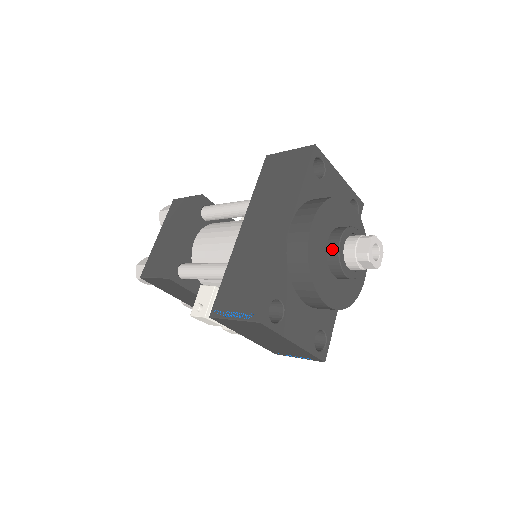
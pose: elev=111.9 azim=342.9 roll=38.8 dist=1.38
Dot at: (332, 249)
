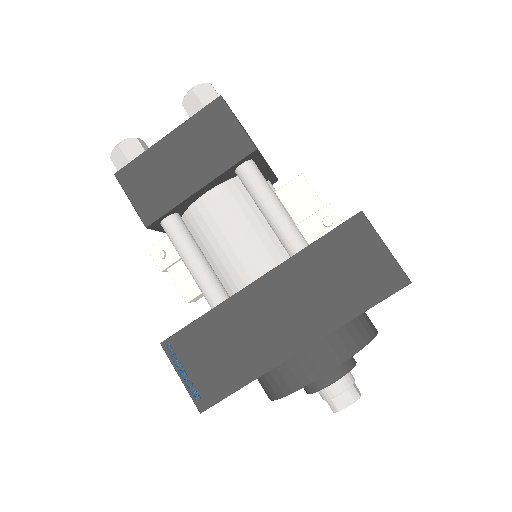
Dot at: (317, 382)
